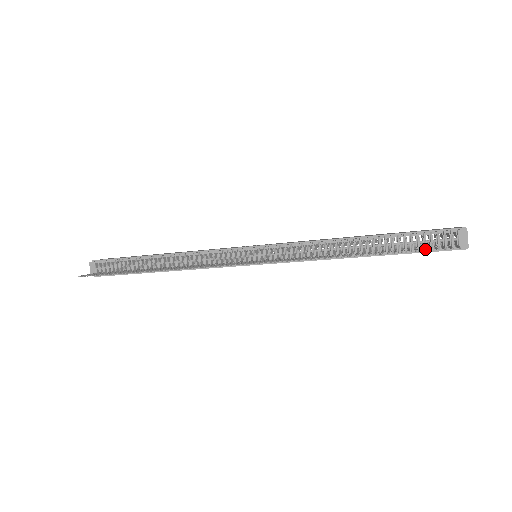
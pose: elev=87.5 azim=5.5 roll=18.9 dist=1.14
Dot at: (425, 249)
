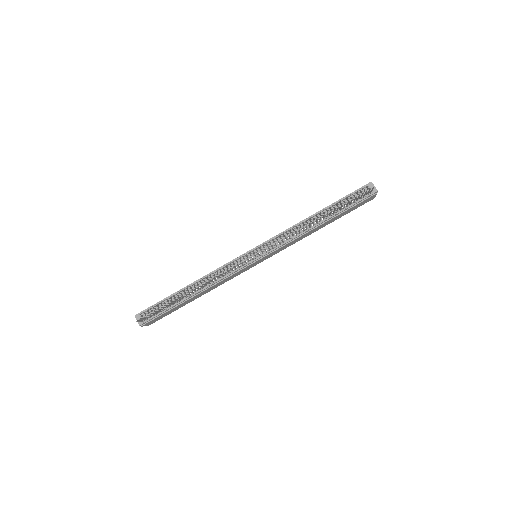
Dot at: (356, 202)
